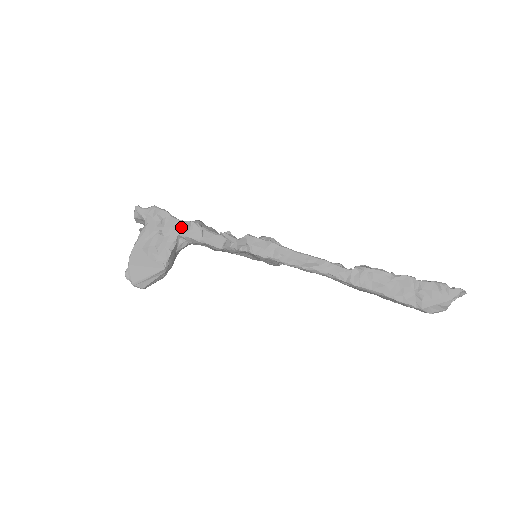
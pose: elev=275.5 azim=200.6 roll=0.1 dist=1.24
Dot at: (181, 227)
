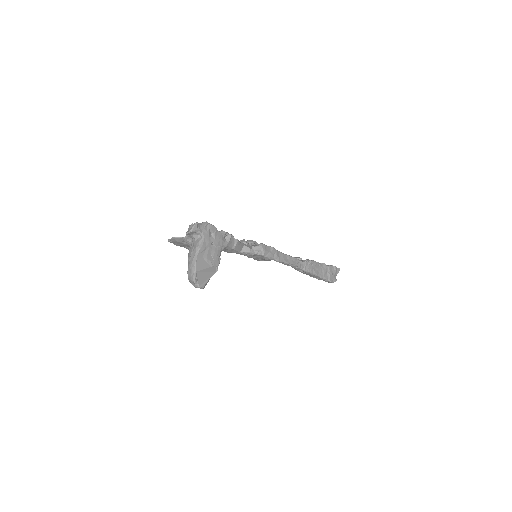
Dot at: (224, 239)
